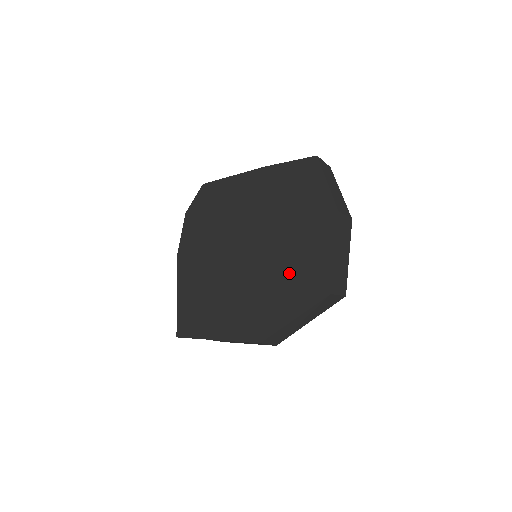
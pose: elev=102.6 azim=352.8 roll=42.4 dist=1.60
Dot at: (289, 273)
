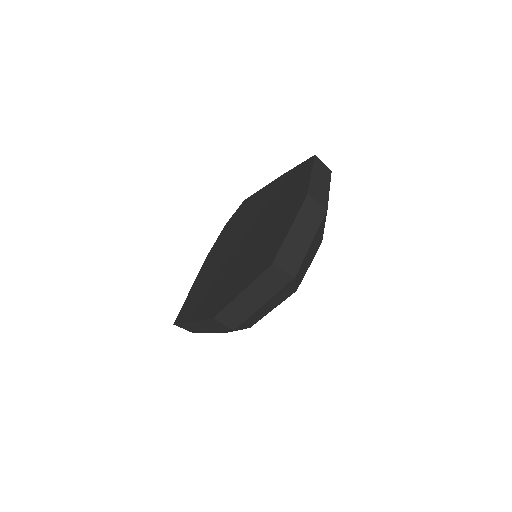
Dot at: (256, 254)
